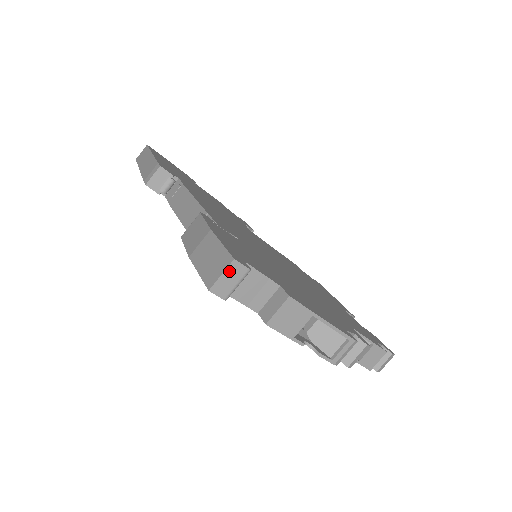
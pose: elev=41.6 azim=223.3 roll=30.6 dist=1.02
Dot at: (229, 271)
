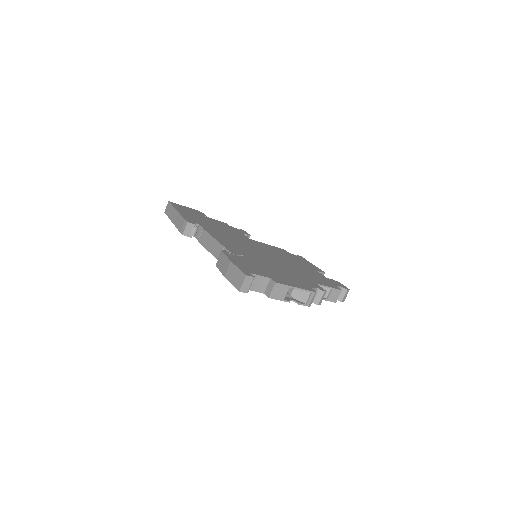
Dot at: (245, 281)
